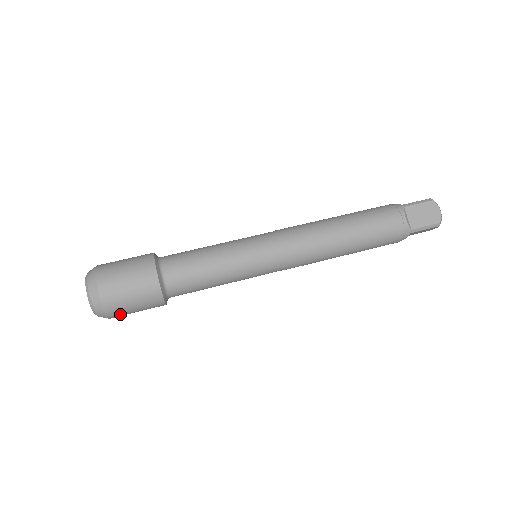
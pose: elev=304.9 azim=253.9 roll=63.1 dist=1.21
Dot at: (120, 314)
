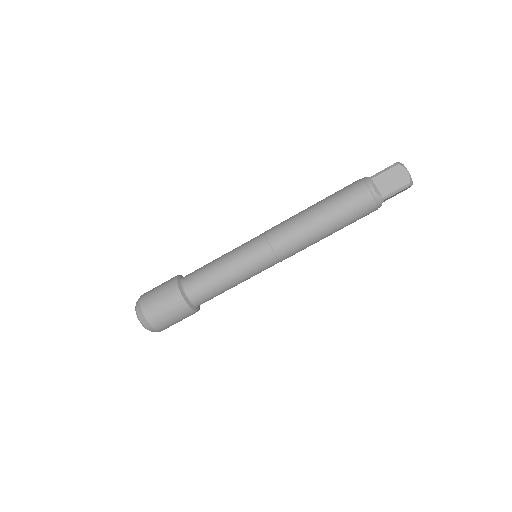
Dot at: (166, 327)
